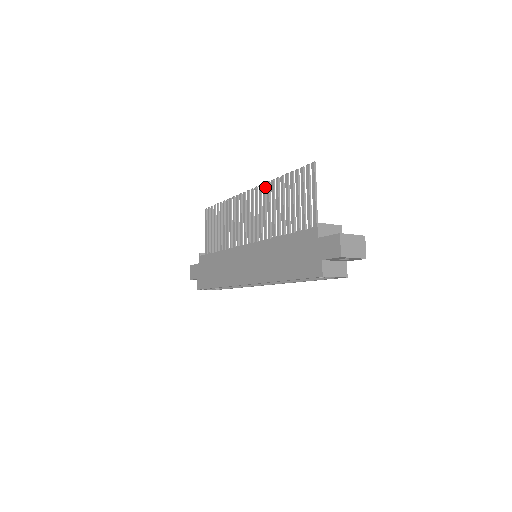
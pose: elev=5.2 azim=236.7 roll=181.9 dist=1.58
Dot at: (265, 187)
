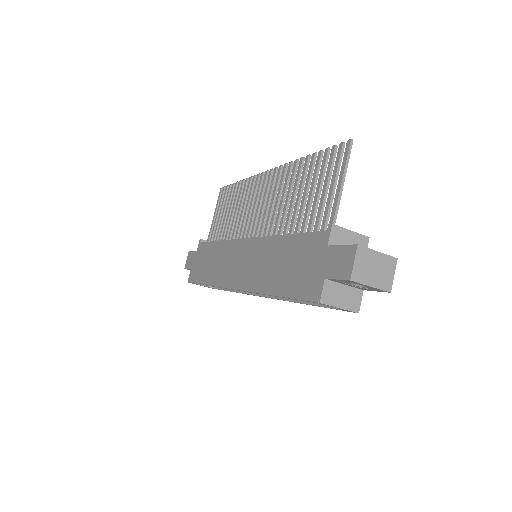
Dot at: (286, 168)
